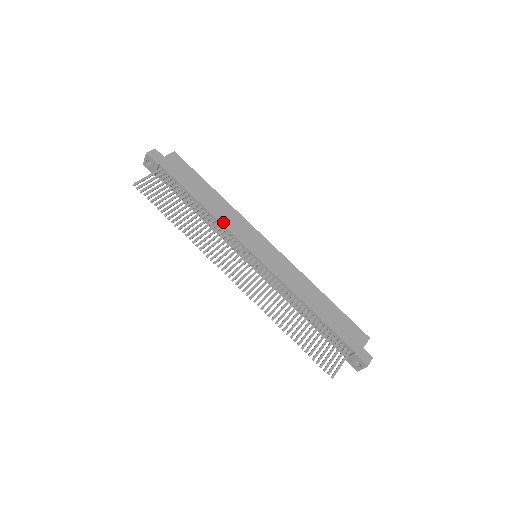
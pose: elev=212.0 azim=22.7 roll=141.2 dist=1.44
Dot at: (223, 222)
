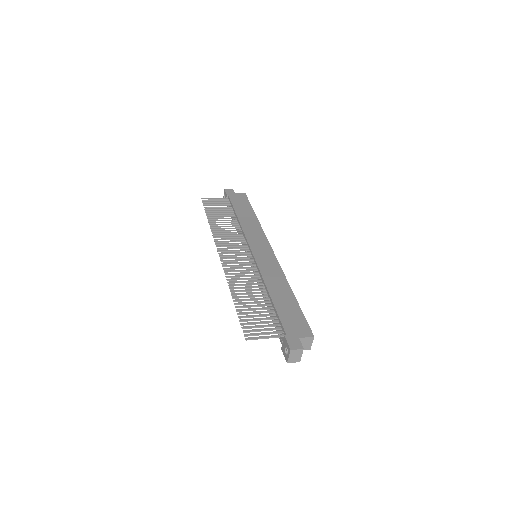
Dot at: (244, 229)
